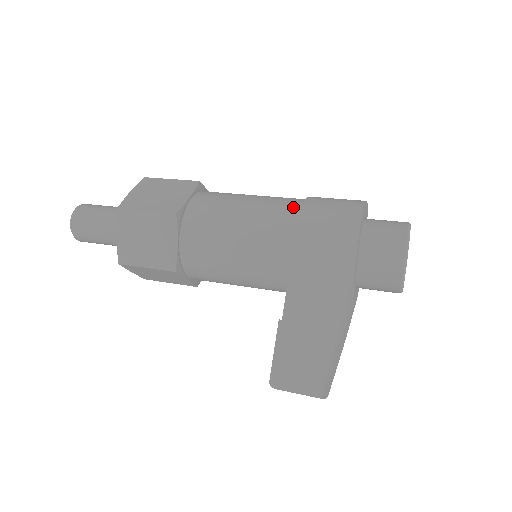
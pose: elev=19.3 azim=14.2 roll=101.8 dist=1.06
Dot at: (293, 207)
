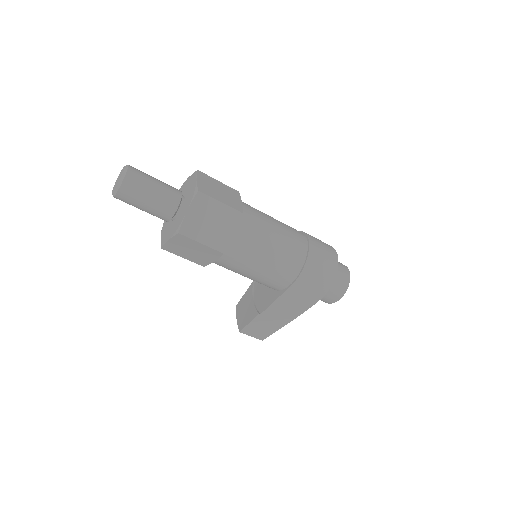
Dot at: (298, 264)
